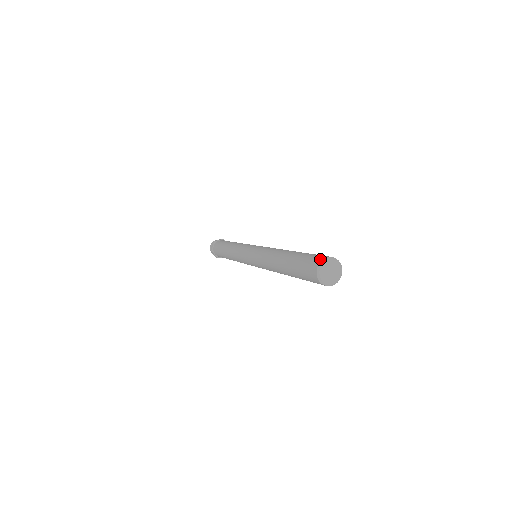
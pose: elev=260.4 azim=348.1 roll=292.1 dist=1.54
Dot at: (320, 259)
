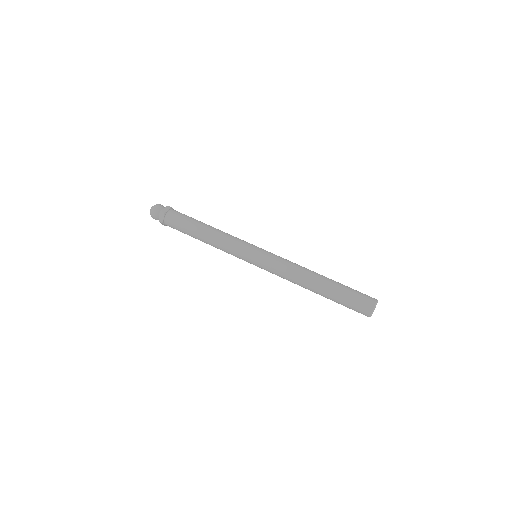
Dot at: occluded
